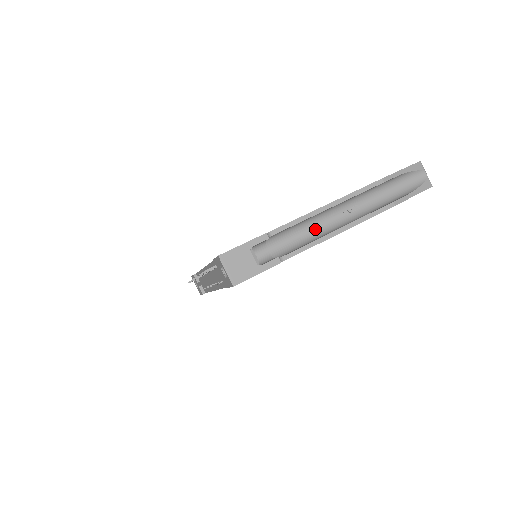
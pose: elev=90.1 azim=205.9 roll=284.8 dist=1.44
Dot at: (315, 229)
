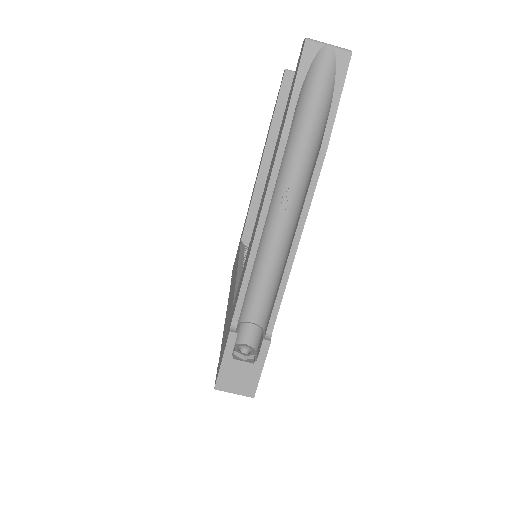
Dot at: (271, 258)
